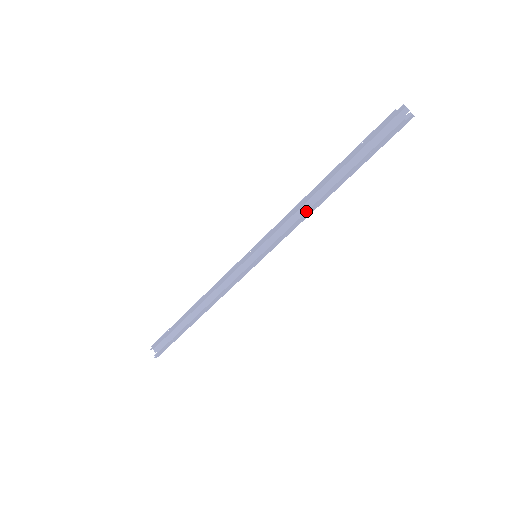
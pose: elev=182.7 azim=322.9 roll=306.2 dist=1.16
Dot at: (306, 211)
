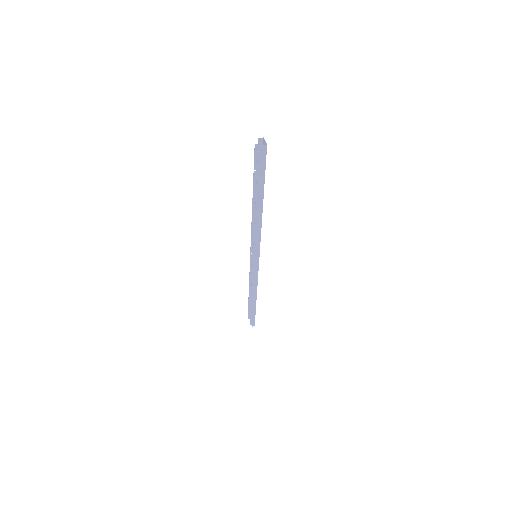
Dot at: (254, 224)
